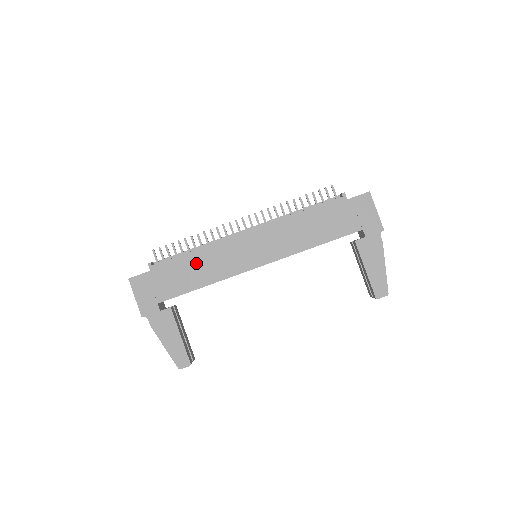
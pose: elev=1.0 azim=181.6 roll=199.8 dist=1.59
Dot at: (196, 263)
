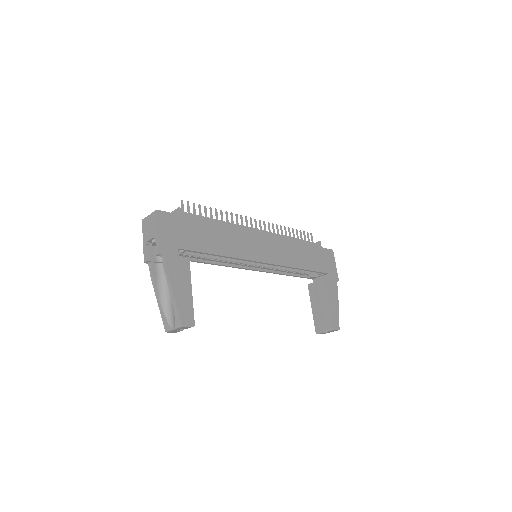
Dot at: (219, 231)
